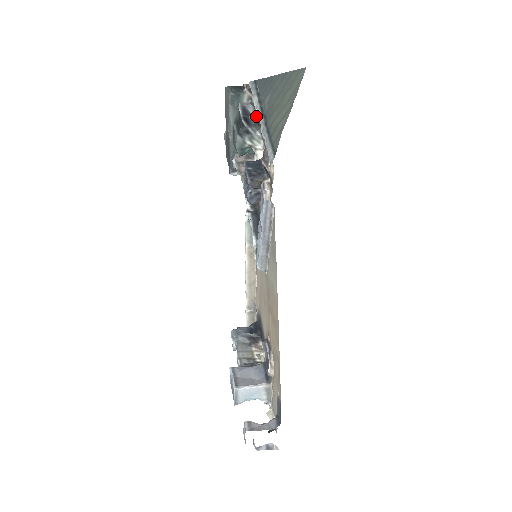
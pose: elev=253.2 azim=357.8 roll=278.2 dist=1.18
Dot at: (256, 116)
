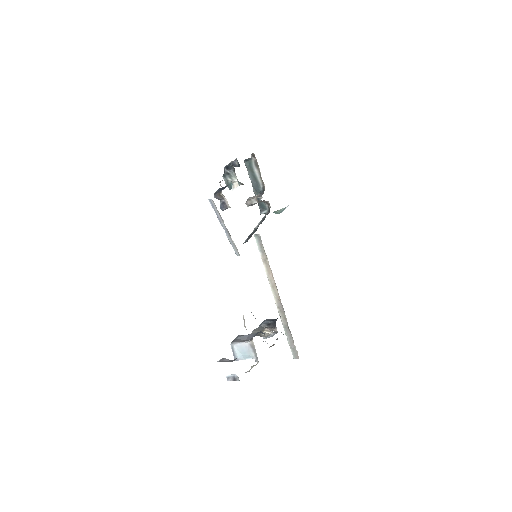
Dot at: (232, 164)
